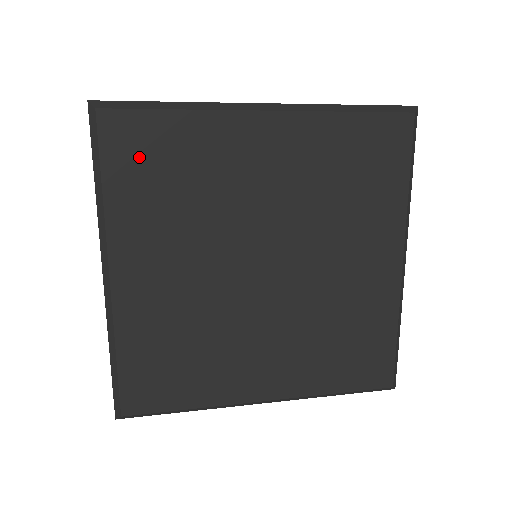
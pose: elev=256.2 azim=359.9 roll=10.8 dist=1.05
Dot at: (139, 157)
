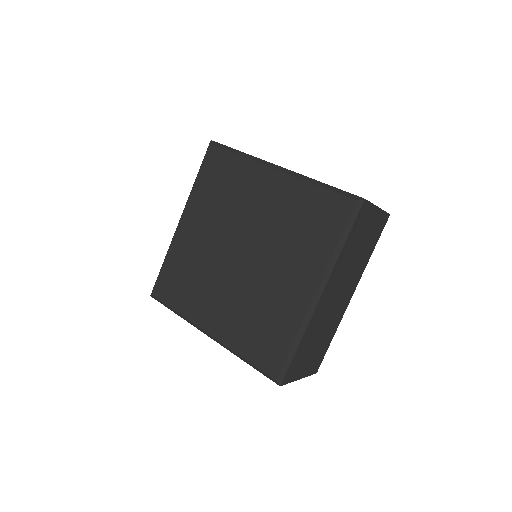
Dot at: (215, 171)
